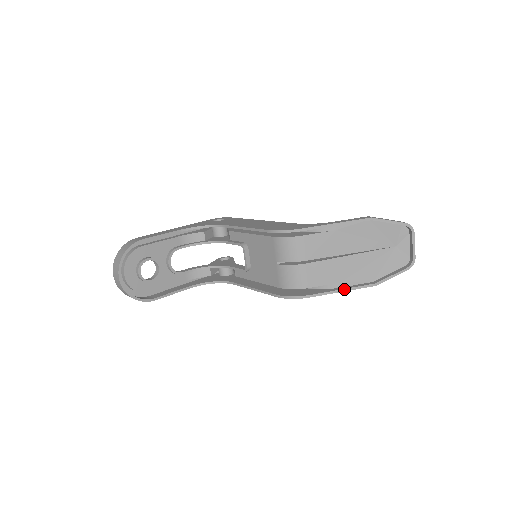
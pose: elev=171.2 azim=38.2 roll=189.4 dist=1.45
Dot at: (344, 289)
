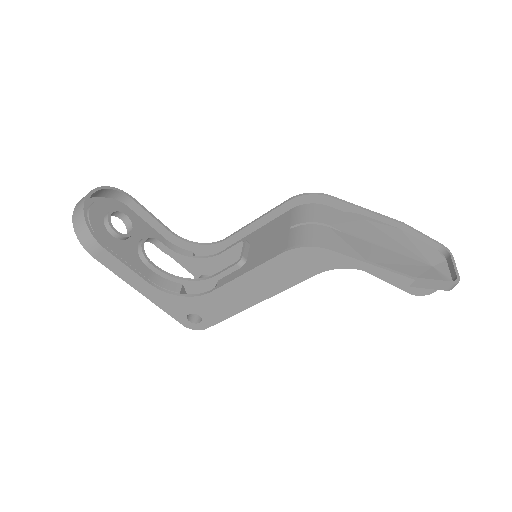
Dot at: (374, 263)
